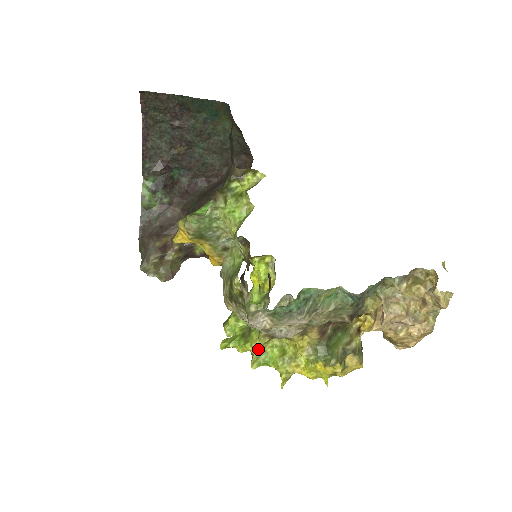
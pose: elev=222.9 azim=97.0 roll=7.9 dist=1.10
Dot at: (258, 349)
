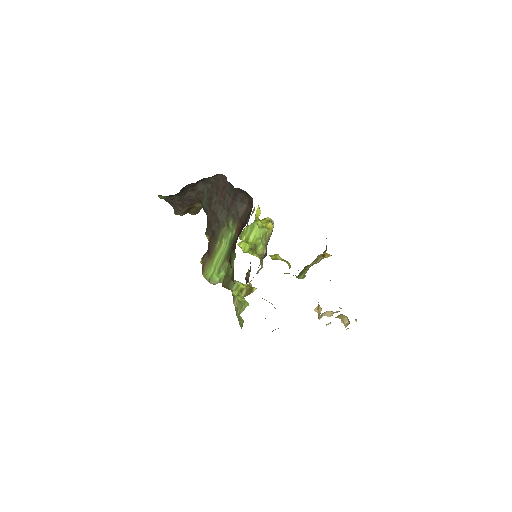
Dot at: occluded
